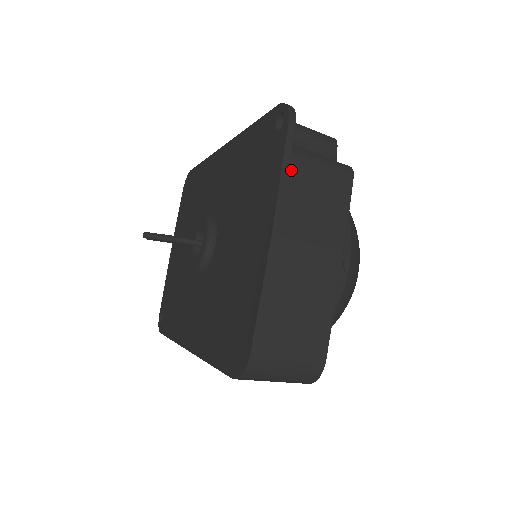
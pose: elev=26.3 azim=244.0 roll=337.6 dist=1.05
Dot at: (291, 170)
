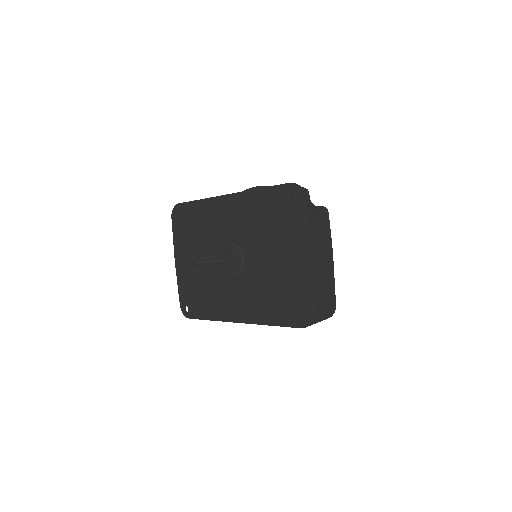
Dot at: (309, 220)
